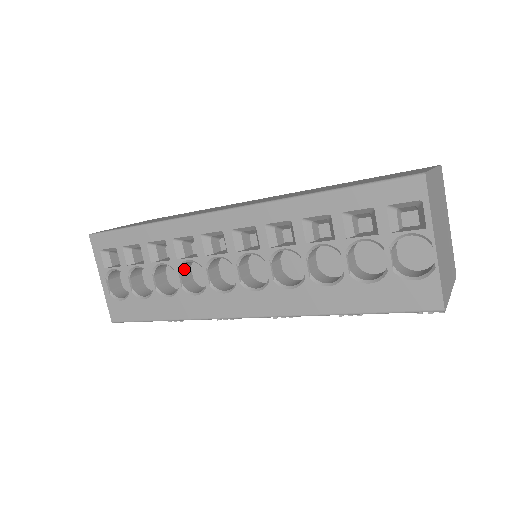
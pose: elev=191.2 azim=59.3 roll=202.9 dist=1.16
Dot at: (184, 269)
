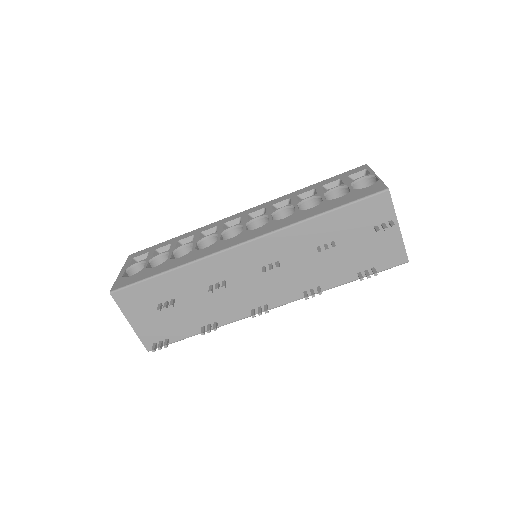
Dot at: occluded
